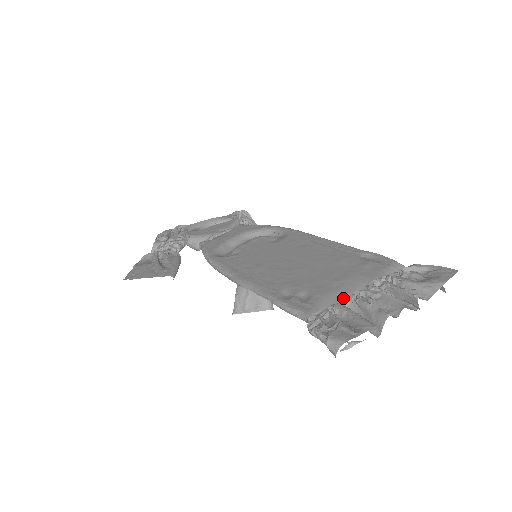
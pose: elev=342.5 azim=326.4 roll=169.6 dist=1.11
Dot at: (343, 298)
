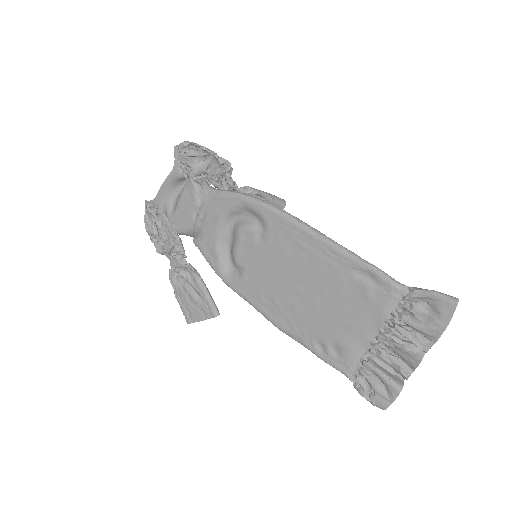
Dot at: (365, 348)
